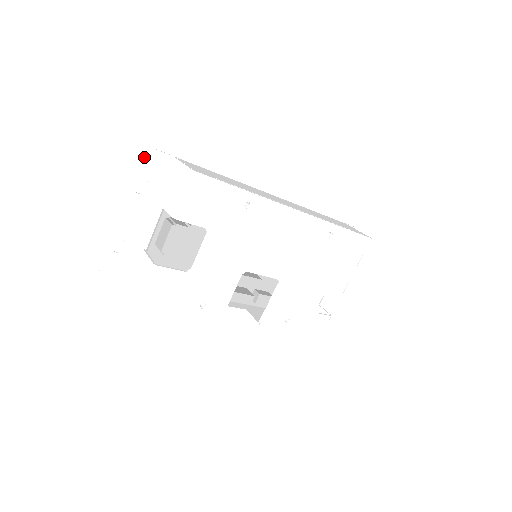
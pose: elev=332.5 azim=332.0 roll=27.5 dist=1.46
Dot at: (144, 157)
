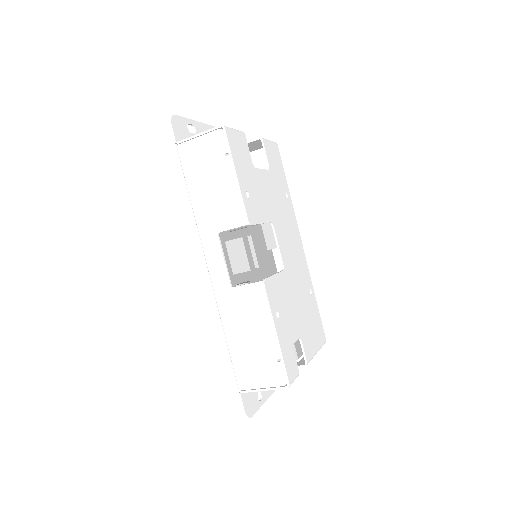
Dot at: occluded
